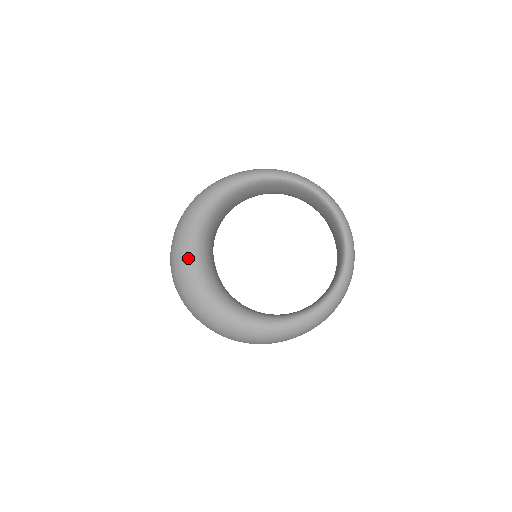
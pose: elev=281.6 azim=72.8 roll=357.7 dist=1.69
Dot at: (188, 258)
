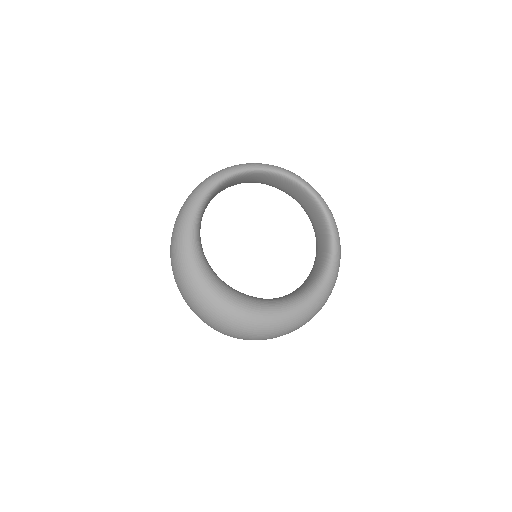
Dot at: (234, 309)
